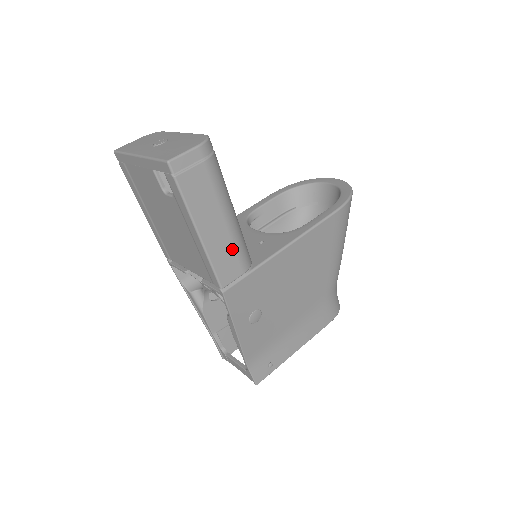
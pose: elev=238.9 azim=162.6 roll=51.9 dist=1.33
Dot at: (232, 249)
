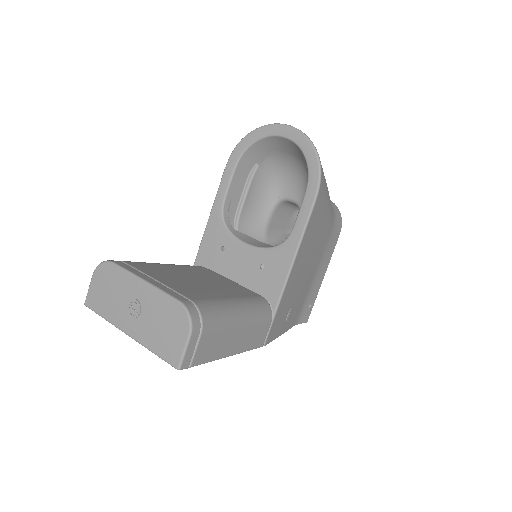
Dot at: (255, 328)
